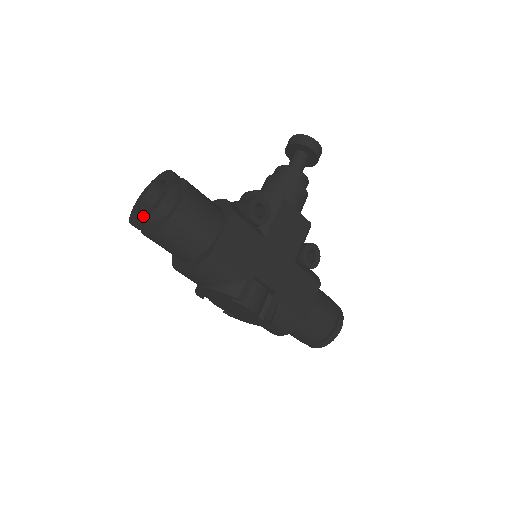
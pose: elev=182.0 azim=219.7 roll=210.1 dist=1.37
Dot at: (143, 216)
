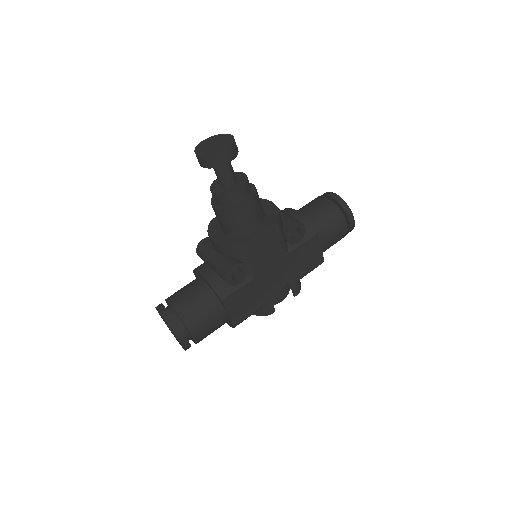
Dot at: occluded
